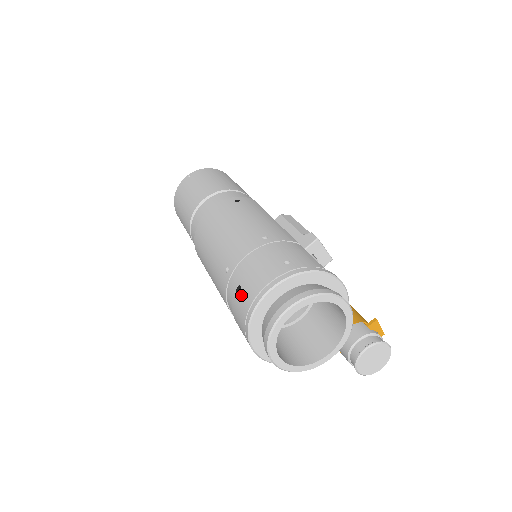
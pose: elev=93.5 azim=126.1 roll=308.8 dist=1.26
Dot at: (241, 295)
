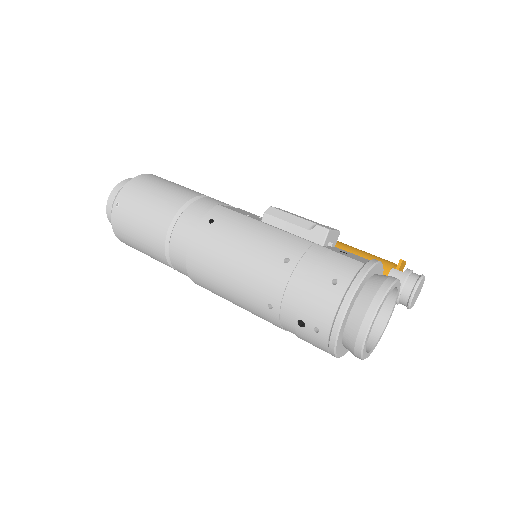
Dot at: (309, 329)
